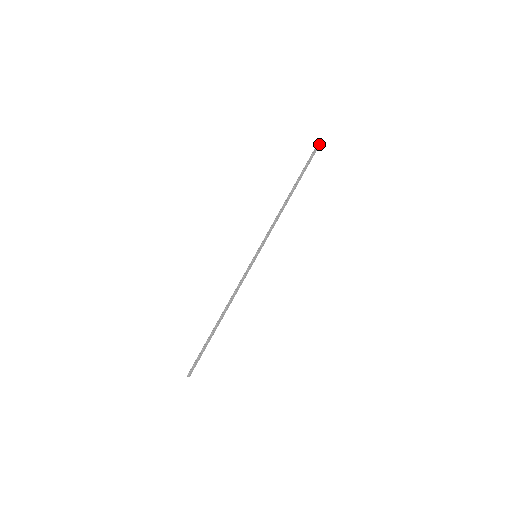
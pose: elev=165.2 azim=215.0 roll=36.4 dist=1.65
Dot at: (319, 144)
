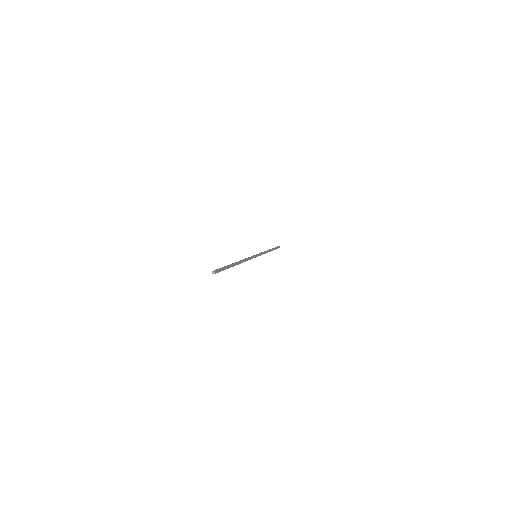
Dot at: occluded
